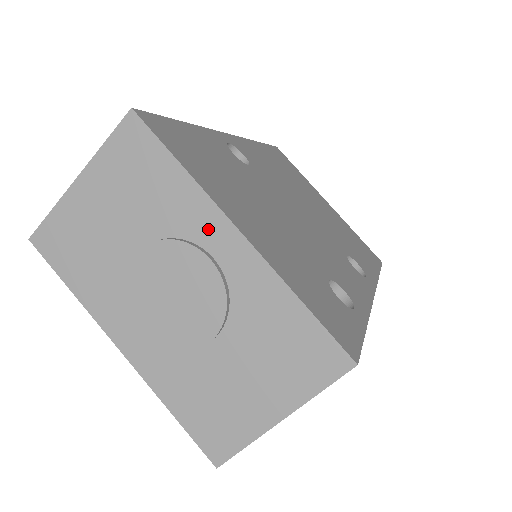
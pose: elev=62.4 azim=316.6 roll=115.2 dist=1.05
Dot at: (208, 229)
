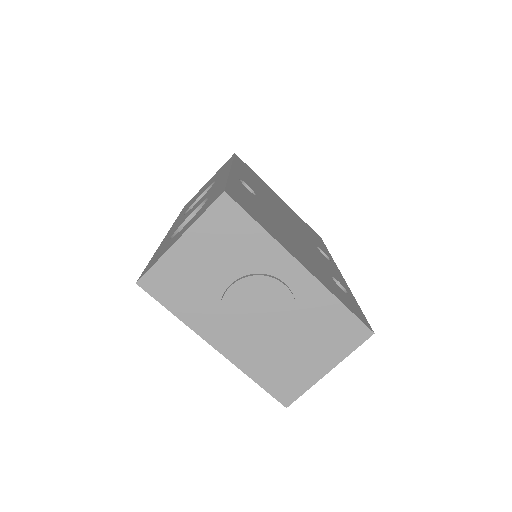
Dot at: (281, 266)
